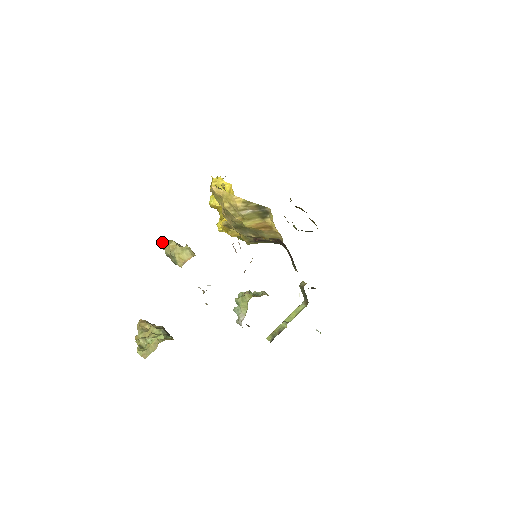
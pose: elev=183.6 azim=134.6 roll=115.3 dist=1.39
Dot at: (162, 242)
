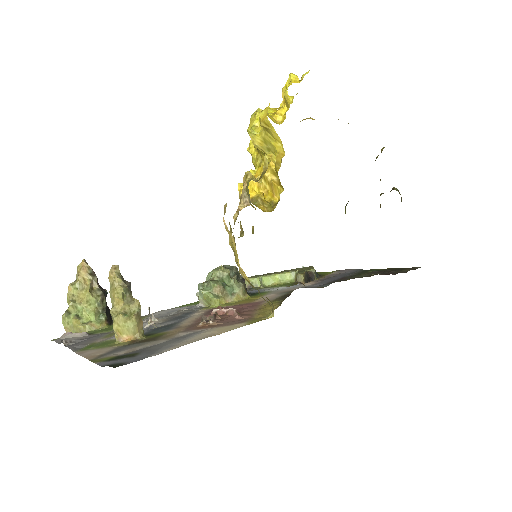
Dot at: (111, 277)
